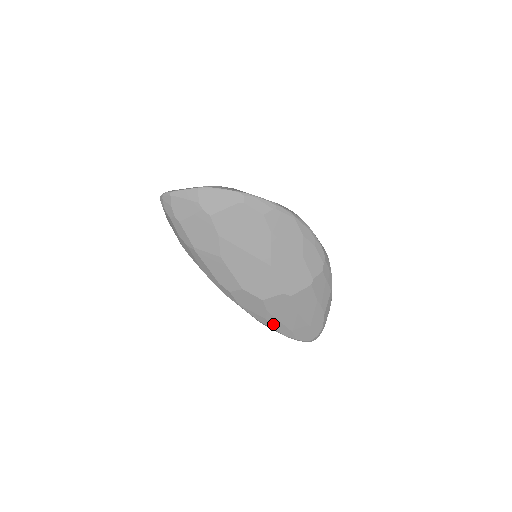
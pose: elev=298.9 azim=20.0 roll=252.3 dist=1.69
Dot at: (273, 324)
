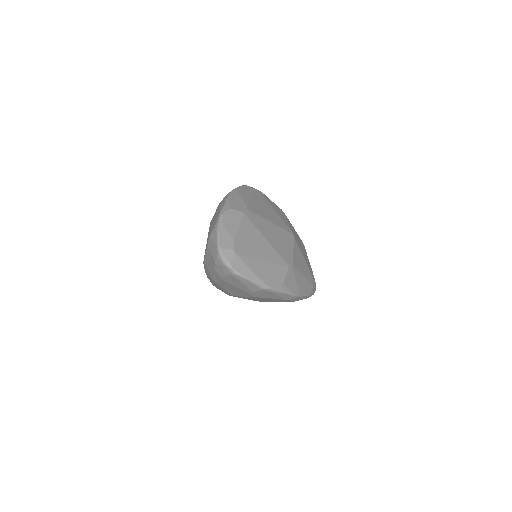
Dot at: occluded
